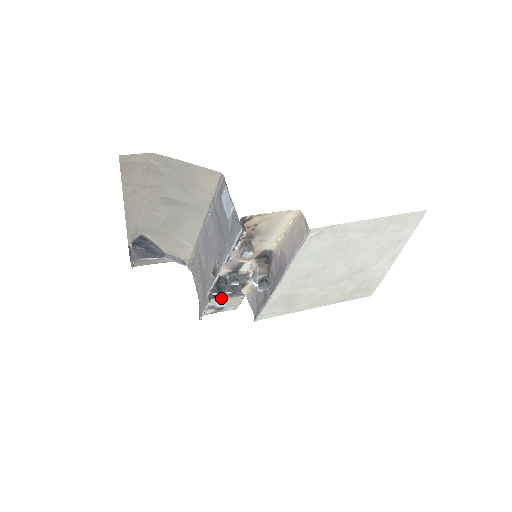
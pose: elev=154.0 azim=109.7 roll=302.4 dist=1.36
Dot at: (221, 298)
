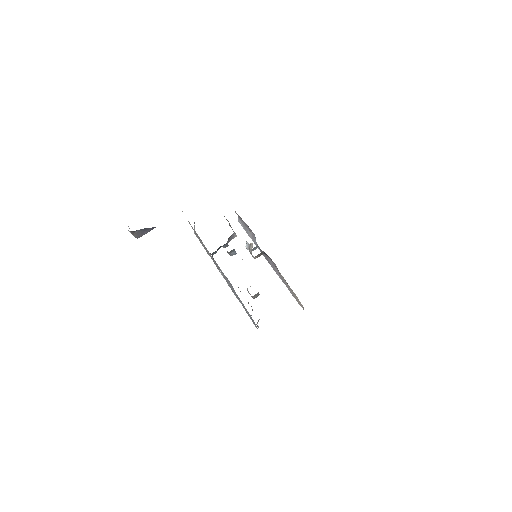
Dot at: occluded
